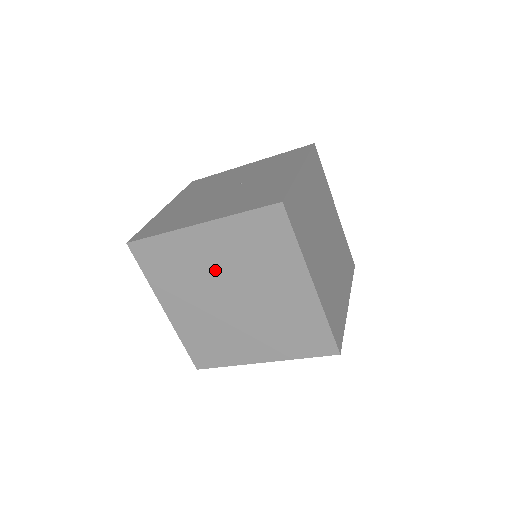
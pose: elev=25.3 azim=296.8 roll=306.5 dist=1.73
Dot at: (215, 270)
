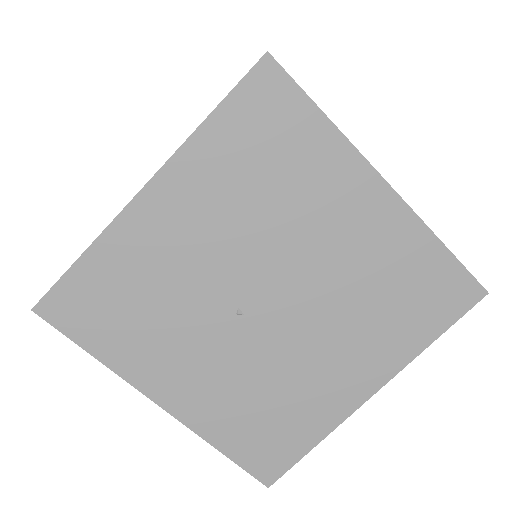
Dot at: occluded
